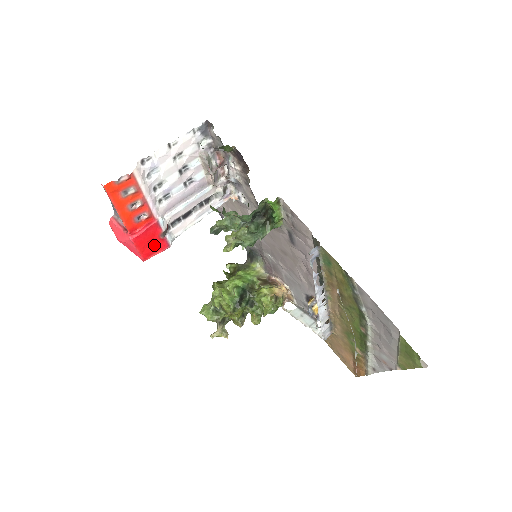
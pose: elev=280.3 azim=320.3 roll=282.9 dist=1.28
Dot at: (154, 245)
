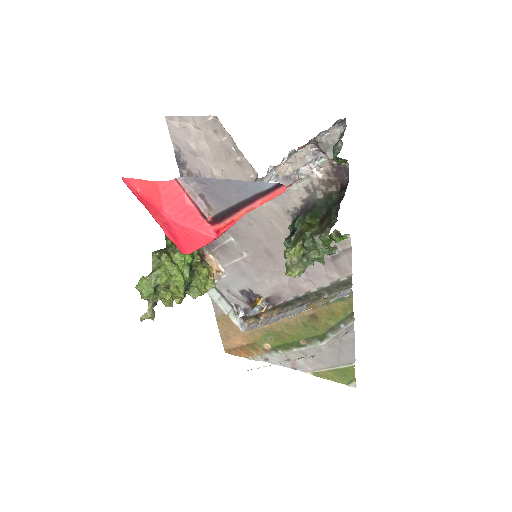
Dot at: occluded
